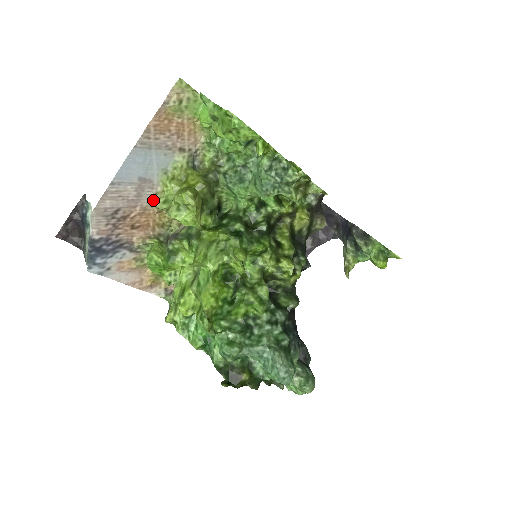
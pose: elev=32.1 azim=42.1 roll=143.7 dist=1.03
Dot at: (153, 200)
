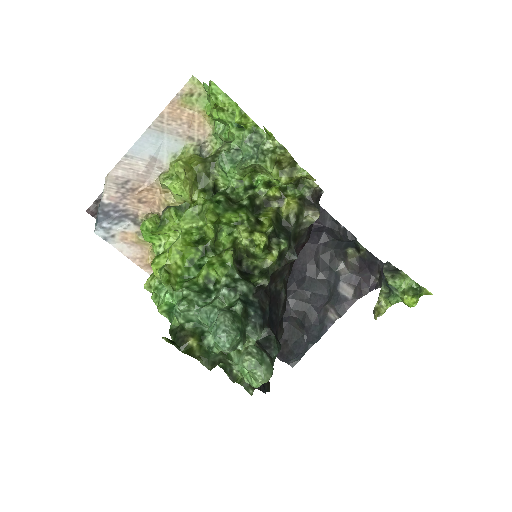
Dot at: (159, 177)
